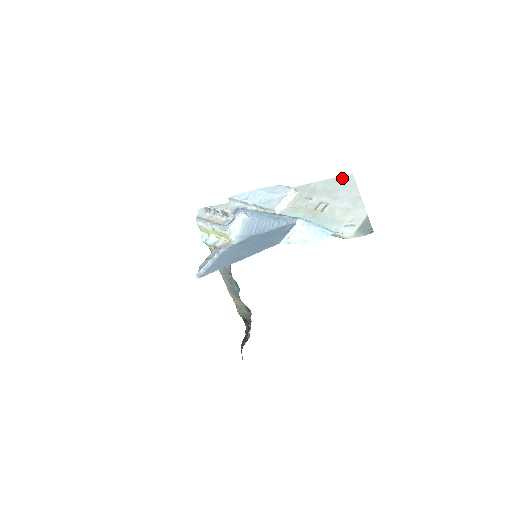
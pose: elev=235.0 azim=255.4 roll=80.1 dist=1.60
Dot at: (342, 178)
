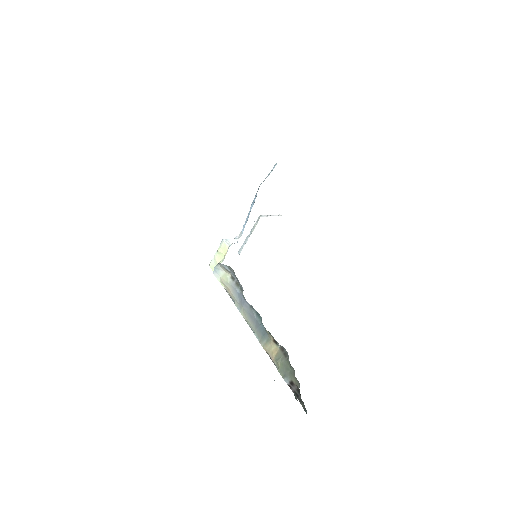
Dot at: occluded
